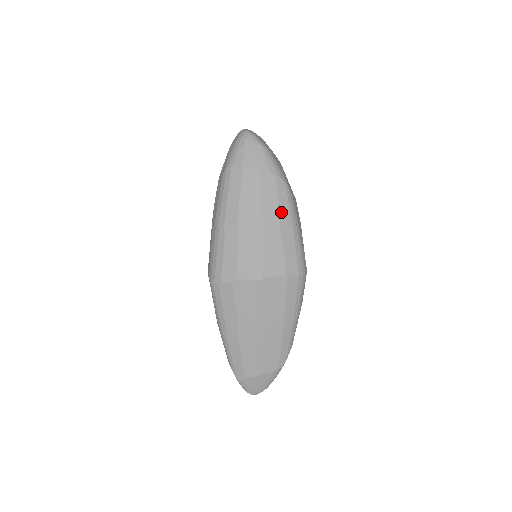
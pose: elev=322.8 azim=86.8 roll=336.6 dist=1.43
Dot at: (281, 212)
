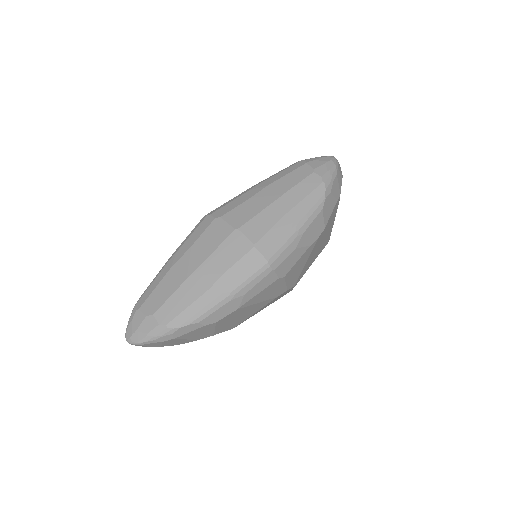
Dot at: (301, 204)
